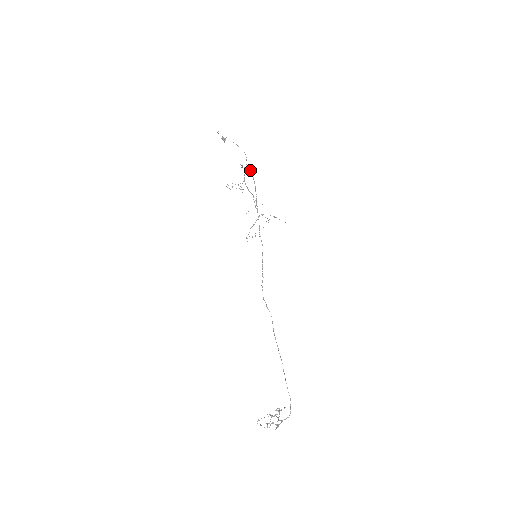
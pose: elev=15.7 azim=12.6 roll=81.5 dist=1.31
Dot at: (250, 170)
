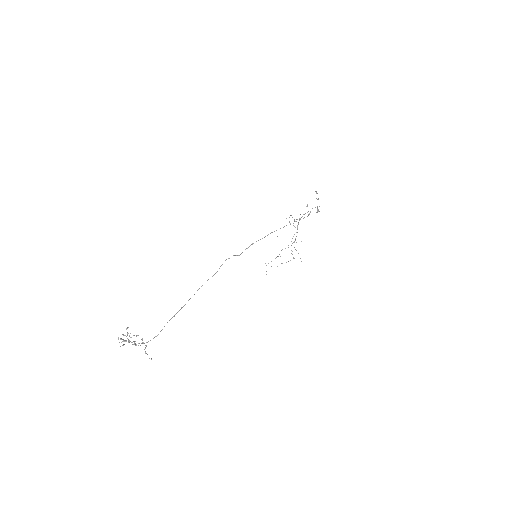
Dot at: occluded
